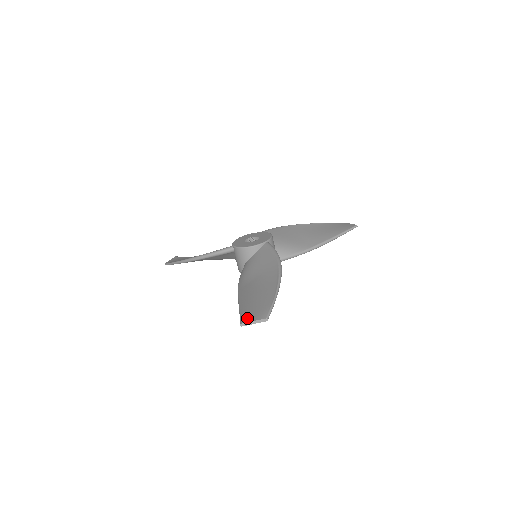
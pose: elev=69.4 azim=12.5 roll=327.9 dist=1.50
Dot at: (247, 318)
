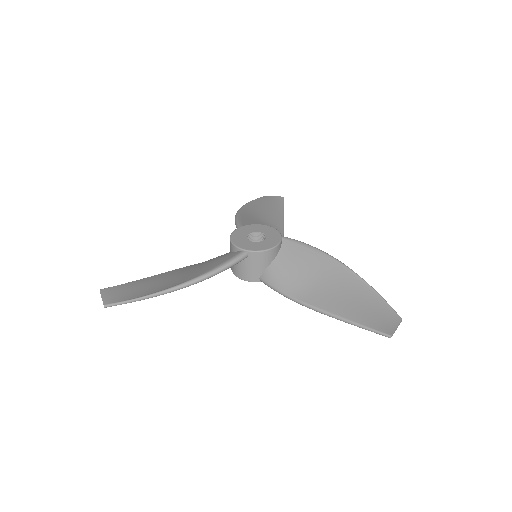
Dot at: (386, 327)
